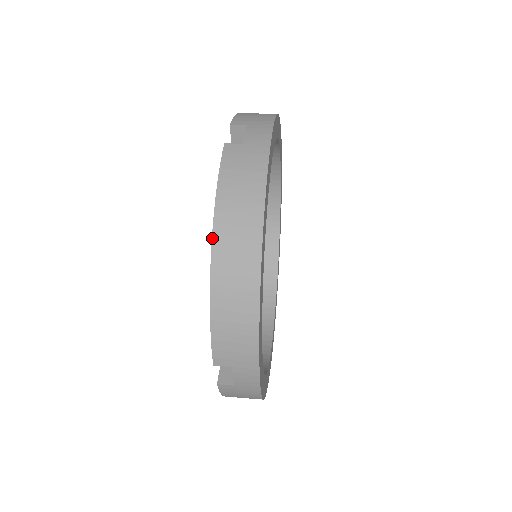
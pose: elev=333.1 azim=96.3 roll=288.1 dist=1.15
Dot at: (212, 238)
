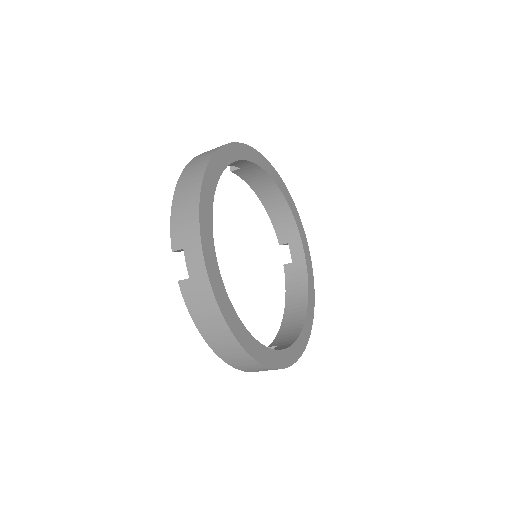
Dot at: (184, 169)
